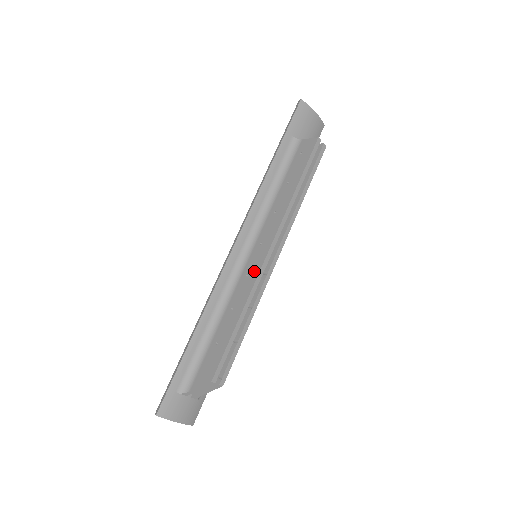
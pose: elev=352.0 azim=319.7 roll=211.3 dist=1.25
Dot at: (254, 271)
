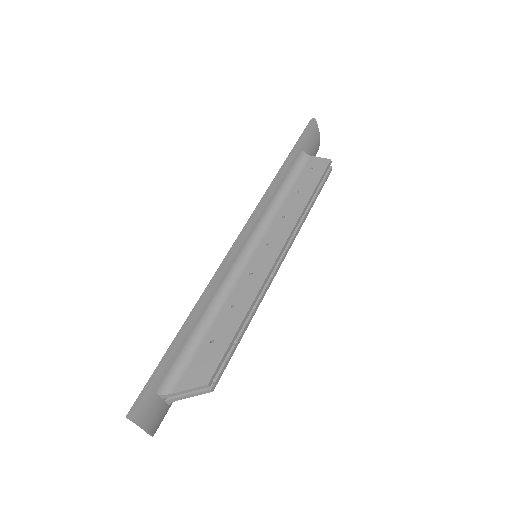
Dot at: (261, 271)
